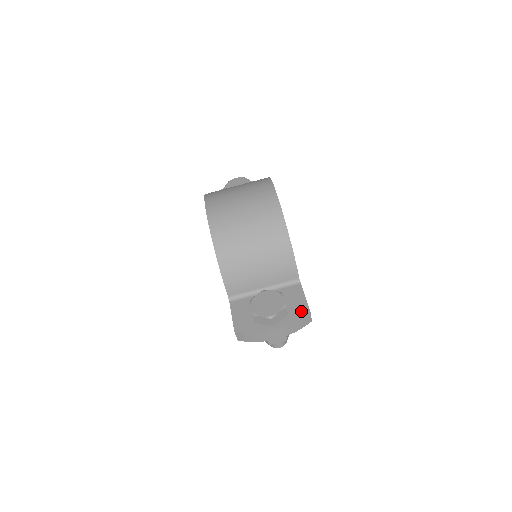
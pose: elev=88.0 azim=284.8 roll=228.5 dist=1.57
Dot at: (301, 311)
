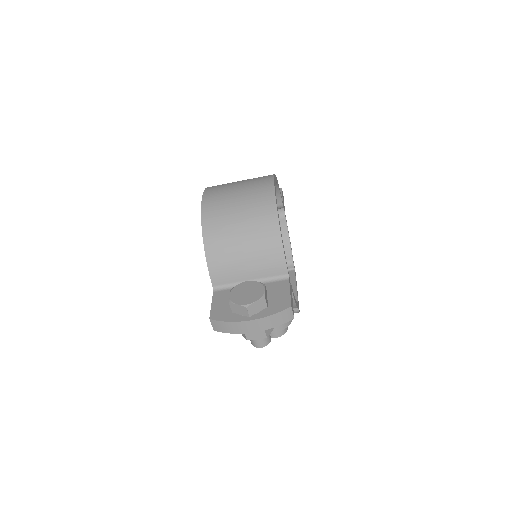
Dot at: (282, 305)
